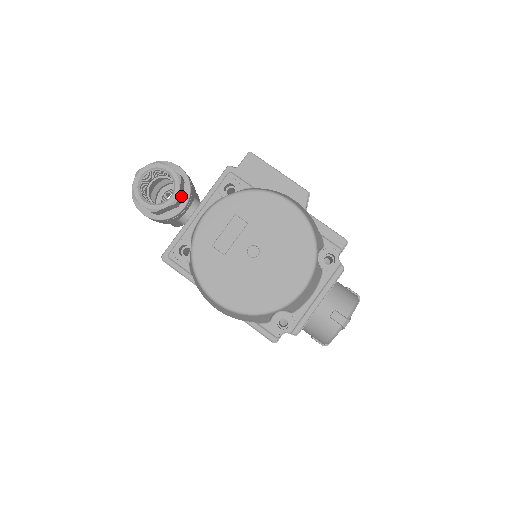
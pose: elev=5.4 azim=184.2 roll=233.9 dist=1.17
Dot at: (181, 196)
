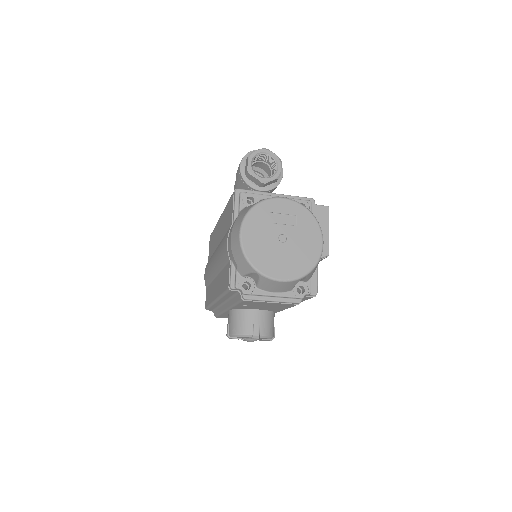
Dot at: (267, 184)
